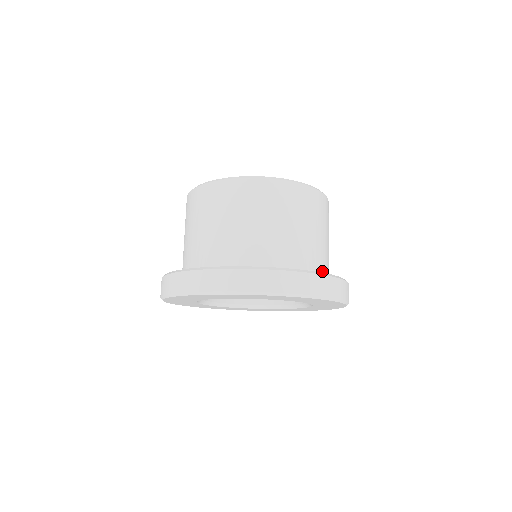
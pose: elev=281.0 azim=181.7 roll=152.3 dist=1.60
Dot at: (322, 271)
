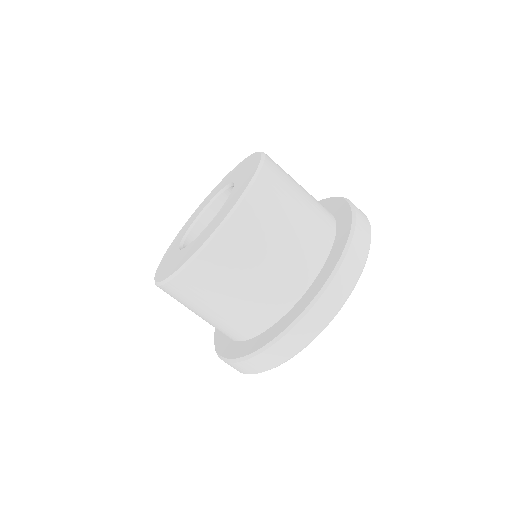
Dot at: (288, 301)
